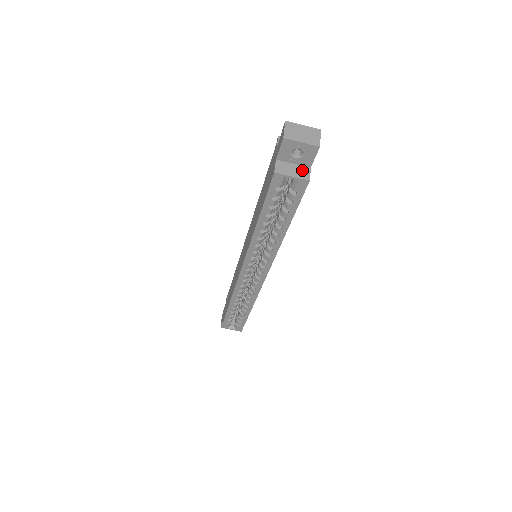
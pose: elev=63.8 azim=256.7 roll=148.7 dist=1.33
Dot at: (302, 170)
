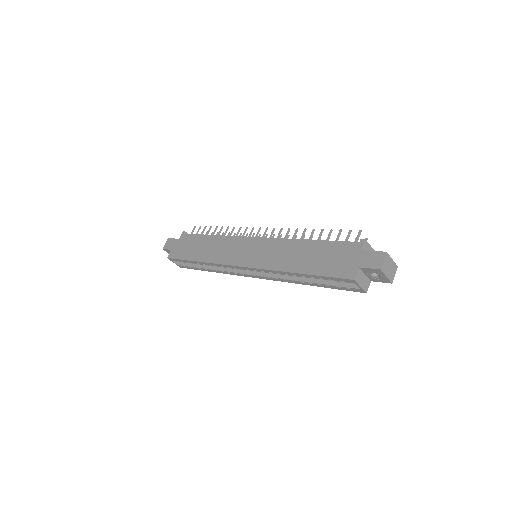
Dot at: (367, 282)
